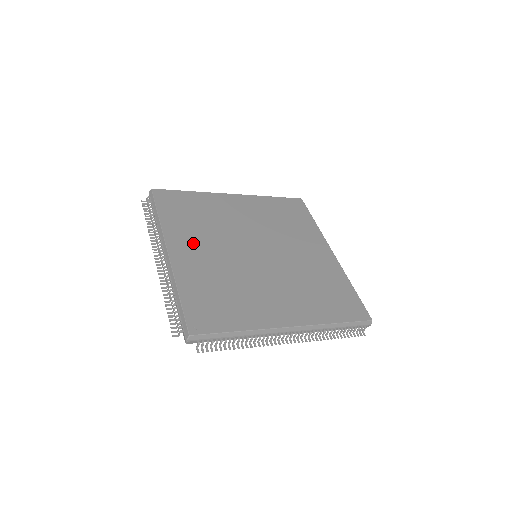
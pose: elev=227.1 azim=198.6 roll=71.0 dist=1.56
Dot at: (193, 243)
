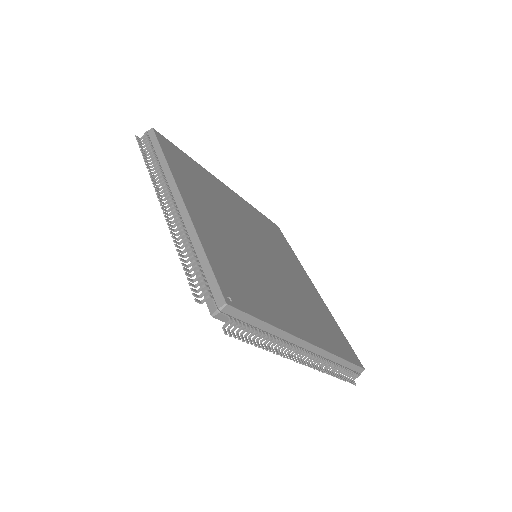
Dot at: (204, 206)
